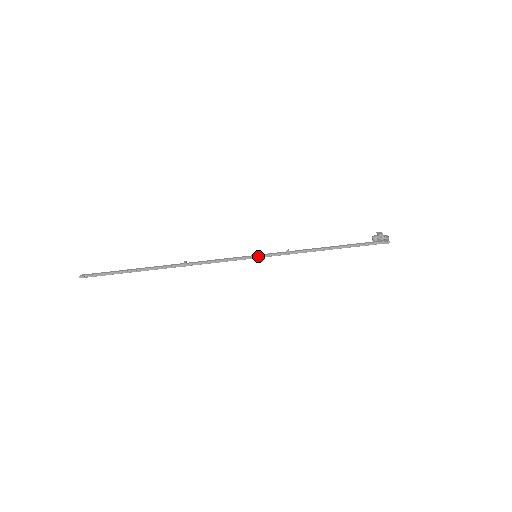
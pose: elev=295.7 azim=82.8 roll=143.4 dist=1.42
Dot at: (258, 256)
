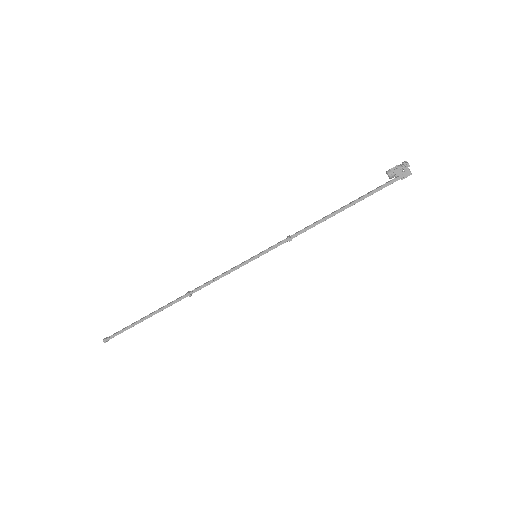
Dot at: occluded
